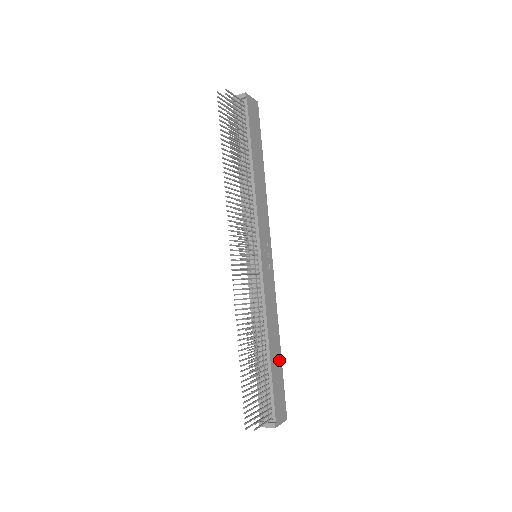
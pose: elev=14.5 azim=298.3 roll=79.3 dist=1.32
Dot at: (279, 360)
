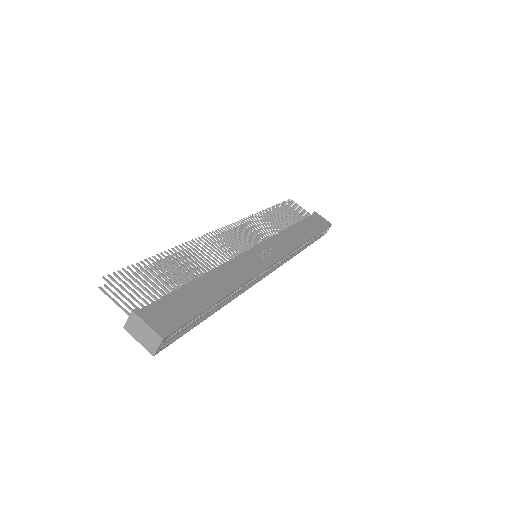
Dot at: (210, 299)
